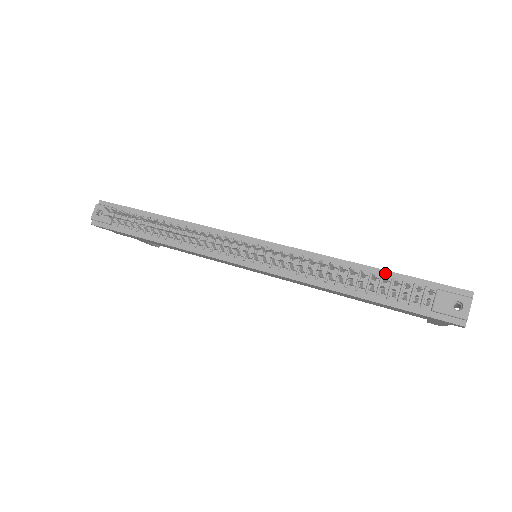
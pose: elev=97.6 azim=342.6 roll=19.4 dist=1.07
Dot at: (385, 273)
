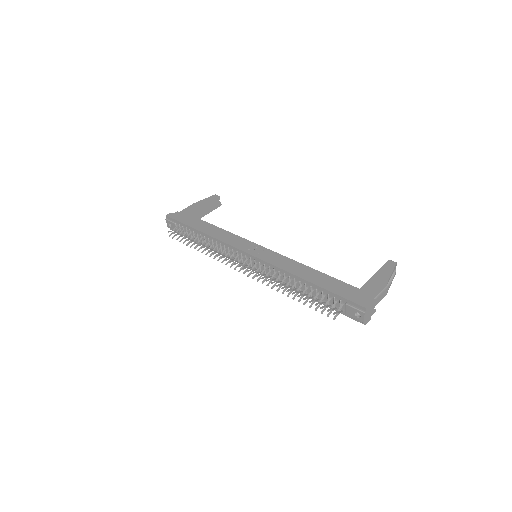
Dot at: (318, 287)
